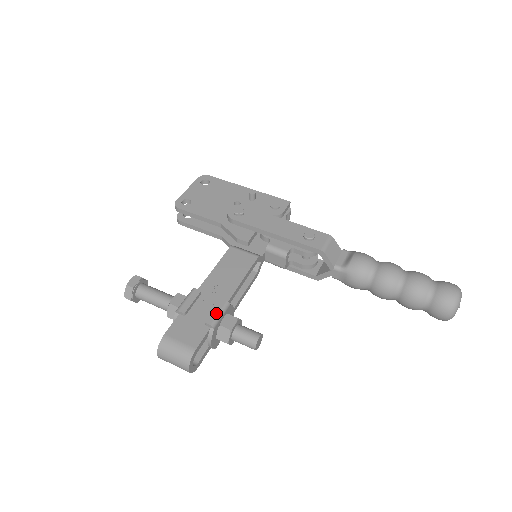
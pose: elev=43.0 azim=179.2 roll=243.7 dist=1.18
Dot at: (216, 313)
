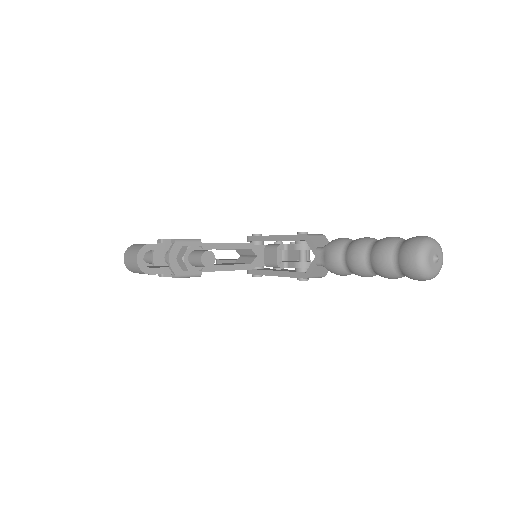
Dot at: occluded
